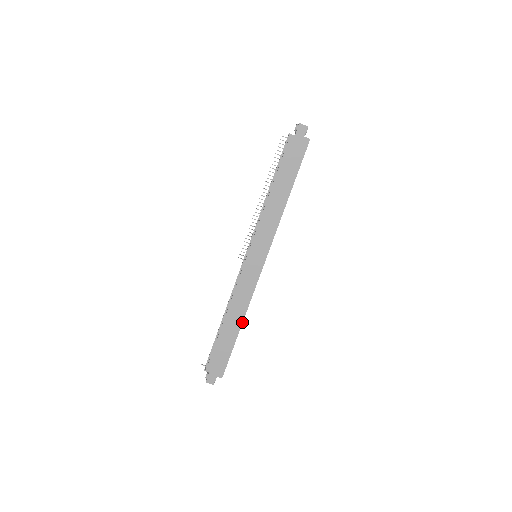
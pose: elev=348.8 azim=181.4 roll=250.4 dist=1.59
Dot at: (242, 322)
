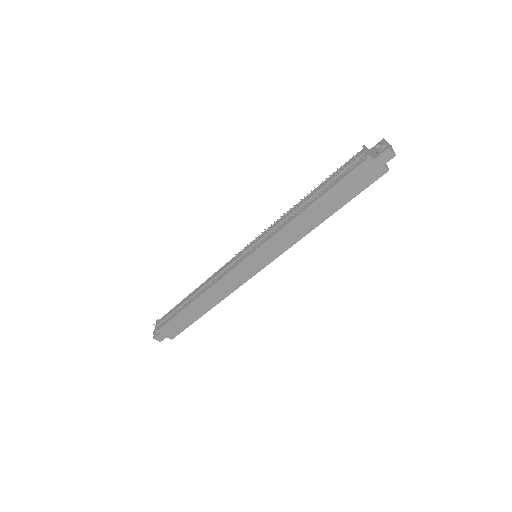
Dot at: occluded
